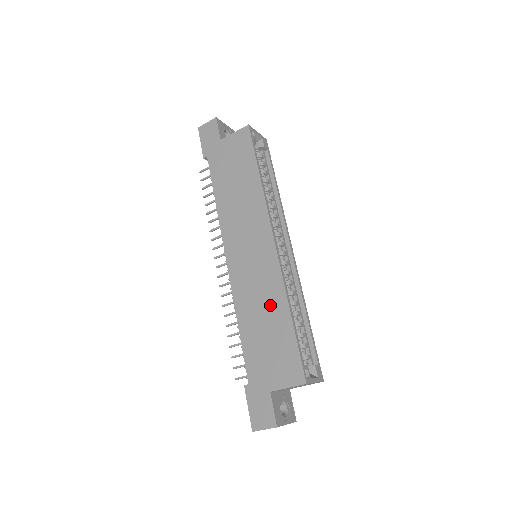
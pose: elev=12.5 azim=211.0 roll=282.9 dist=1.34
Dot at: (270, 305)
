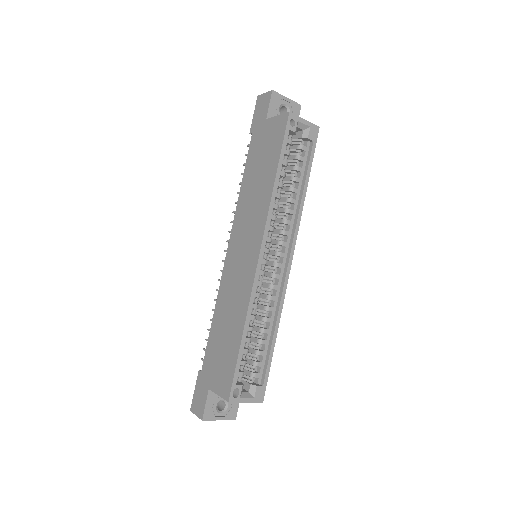
Dot at: (235, 314)
